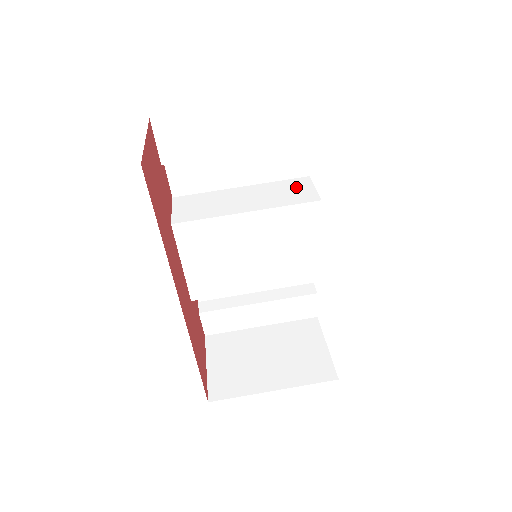
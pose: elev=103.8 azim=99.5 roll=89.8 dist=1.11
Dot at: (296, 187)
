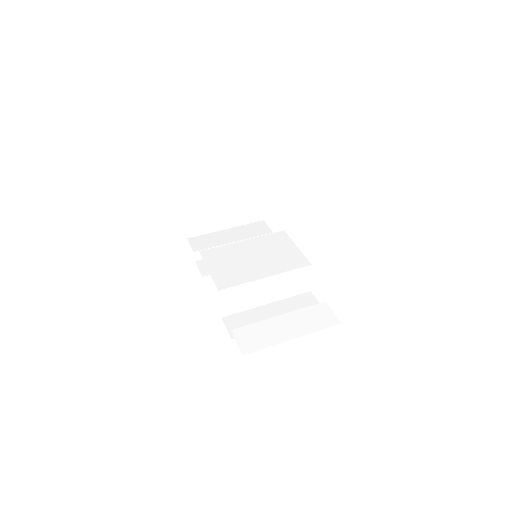
Dot at: occluded
